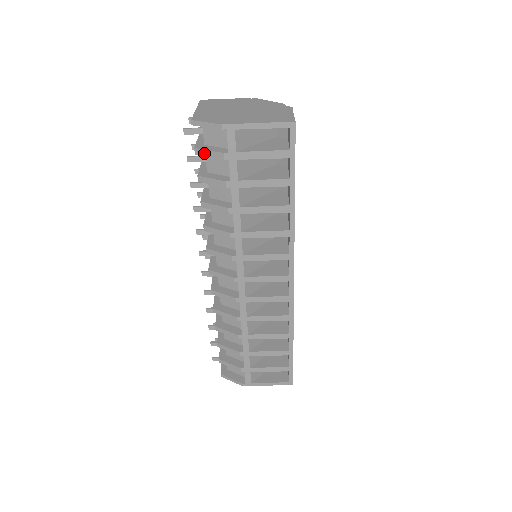
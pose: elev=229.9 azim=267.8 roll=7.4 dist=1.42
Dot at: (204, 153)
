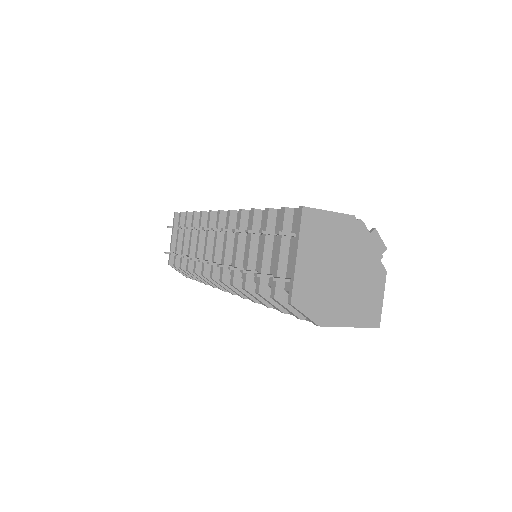
Dot at: (281, 305)
